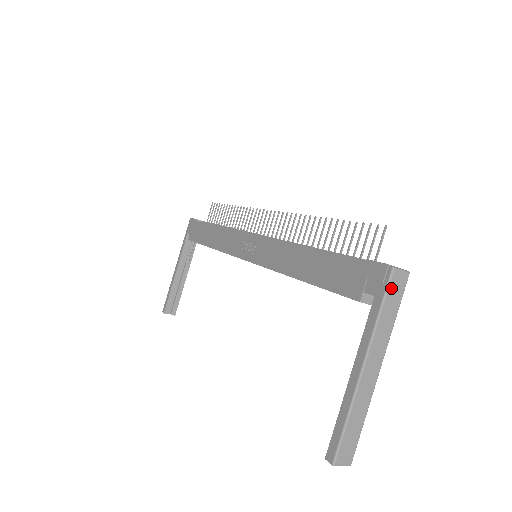
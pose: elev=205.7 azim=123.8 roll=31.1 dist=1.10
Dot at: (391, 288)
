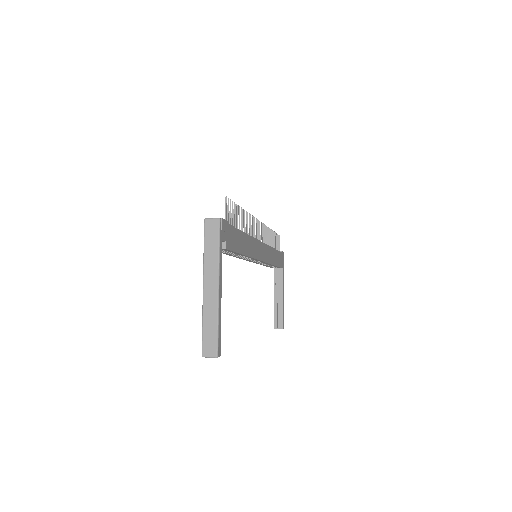
Dot at: (207, 232)
